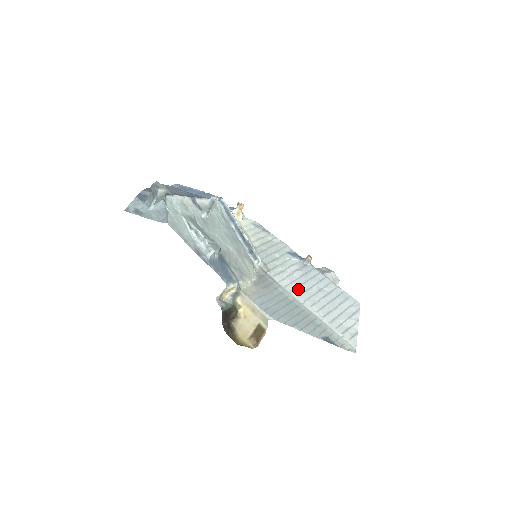
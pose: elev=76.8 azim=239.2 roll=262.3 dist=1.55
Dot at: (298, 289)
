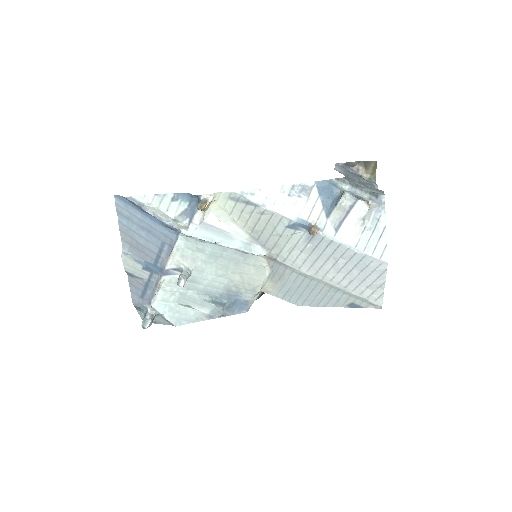
Dot at: (313, 267)
